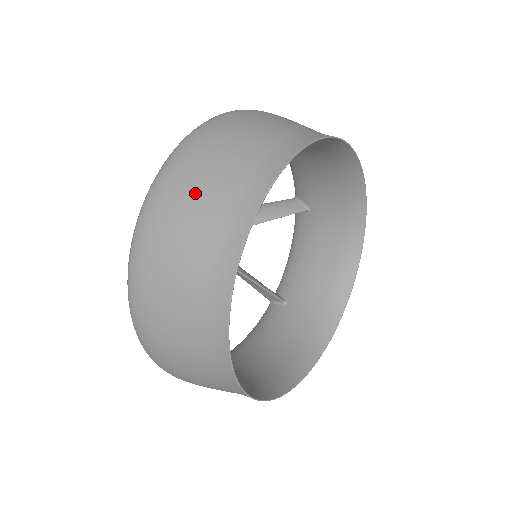
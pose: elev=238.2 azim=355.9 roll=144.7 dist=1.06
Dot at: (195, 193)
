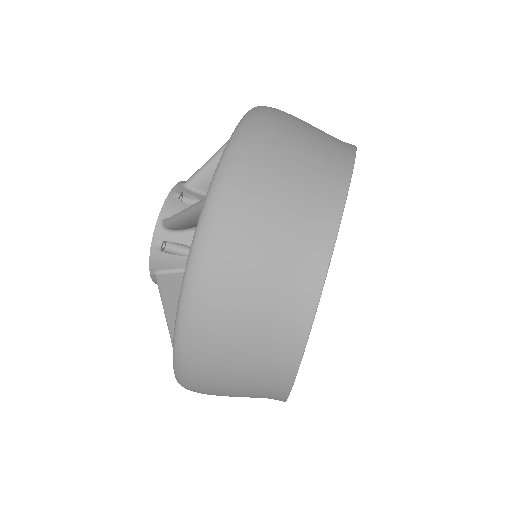
Dot at: (302, 121)
